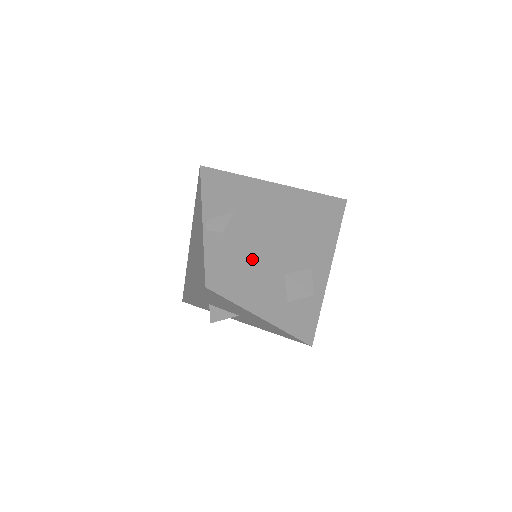
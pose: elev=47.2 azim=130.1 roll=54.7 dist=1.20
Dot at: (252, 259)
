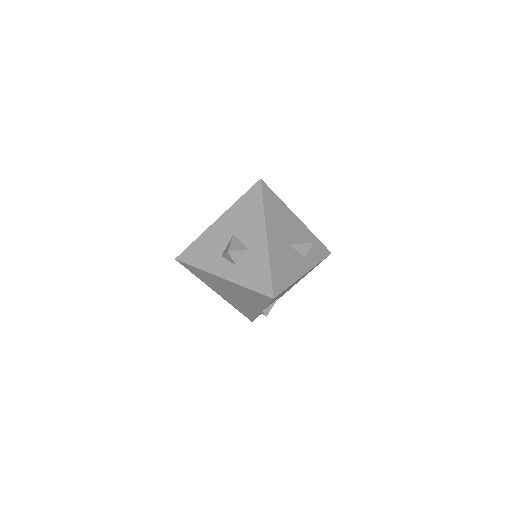
Dot at: occluded
